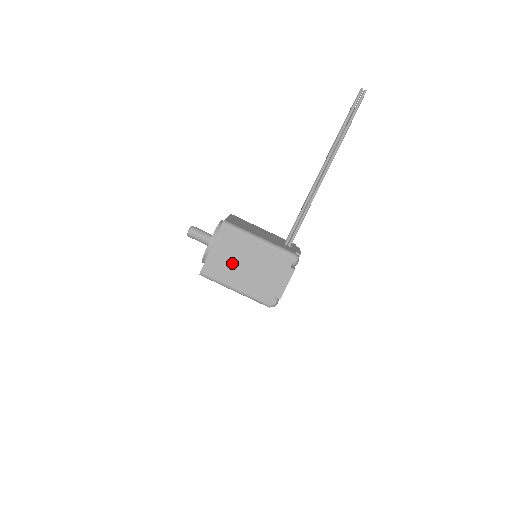
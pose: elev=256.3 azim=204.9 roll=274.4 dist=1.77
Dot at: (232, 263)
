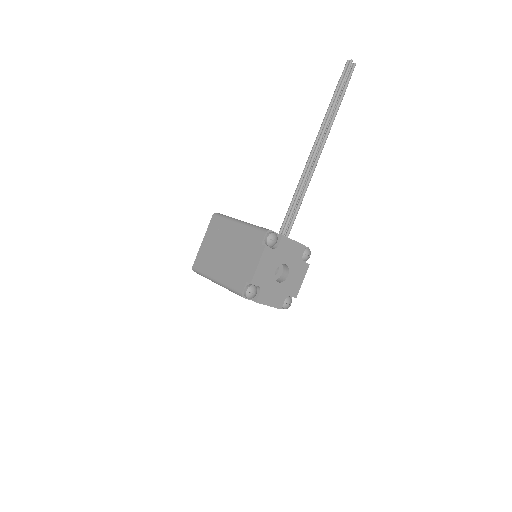
Dot at: (216, 252)
